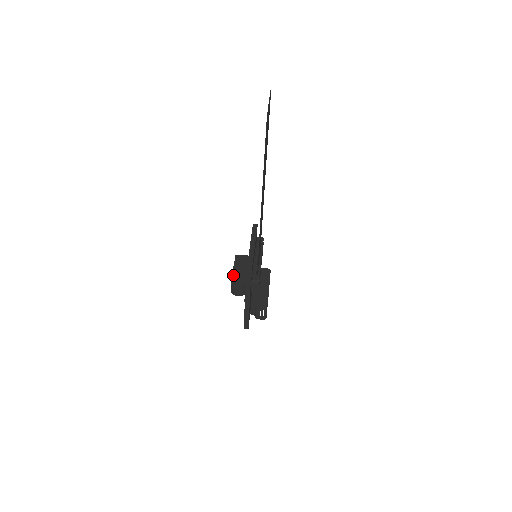
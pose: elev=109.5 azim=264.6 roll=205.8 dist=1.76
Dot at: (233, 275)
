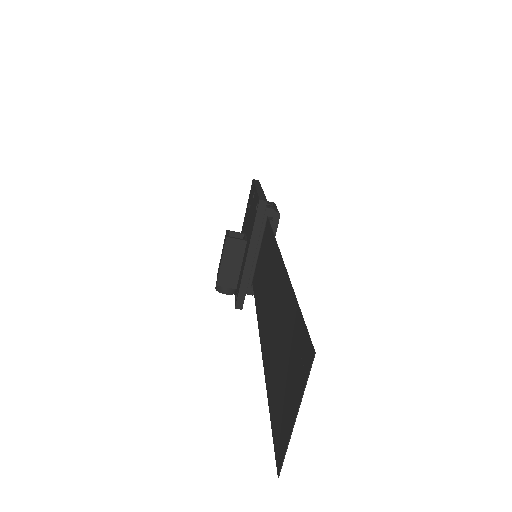
Dot at: (219, 277)
